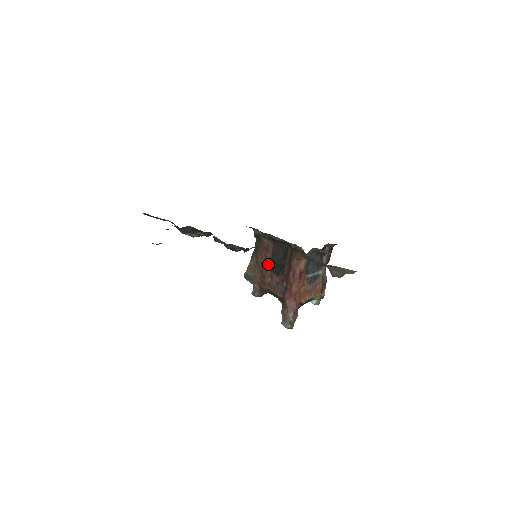
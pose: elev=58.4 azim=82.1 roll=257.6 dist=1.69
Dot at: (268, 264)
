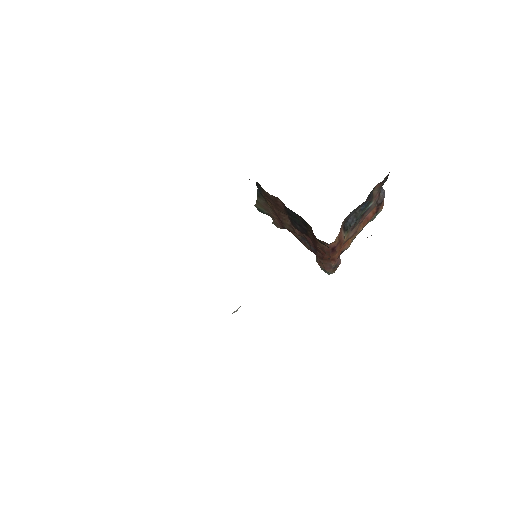
Dot at: (283, 213)
